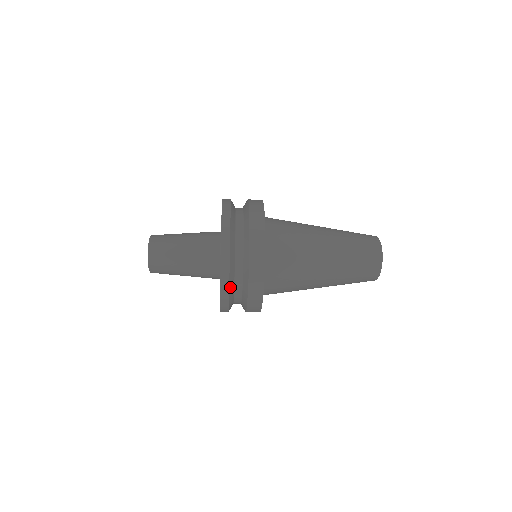
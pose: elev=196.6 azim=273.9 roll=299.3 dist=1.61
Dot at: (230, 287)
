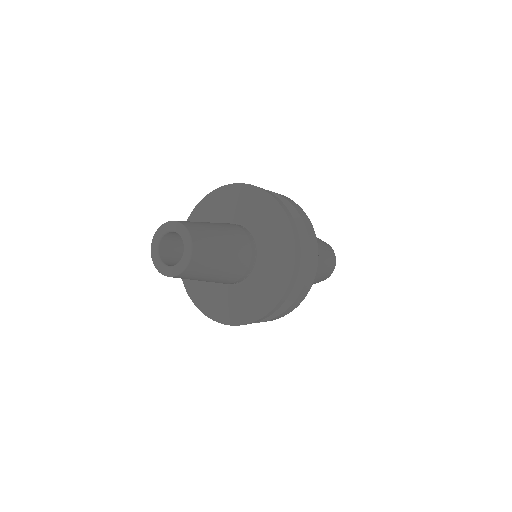
Dot at: occluded
